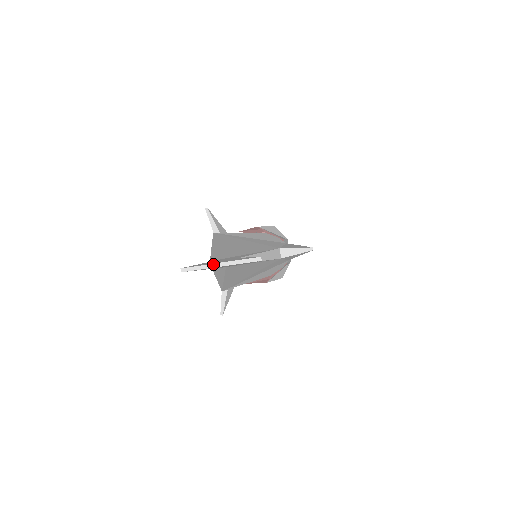
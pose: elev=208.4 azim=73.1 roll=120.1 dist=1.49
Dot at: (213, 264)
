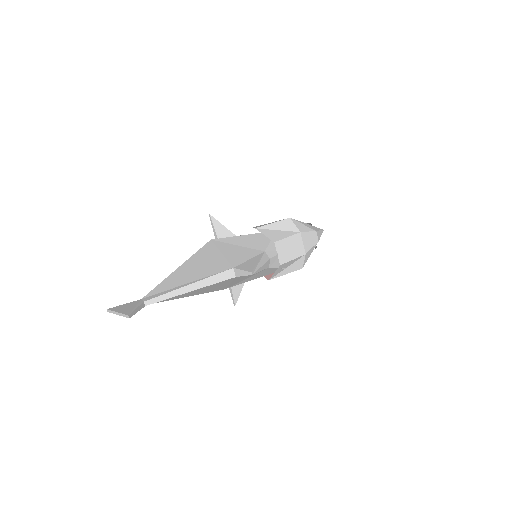
Dot at: (115, 312)
